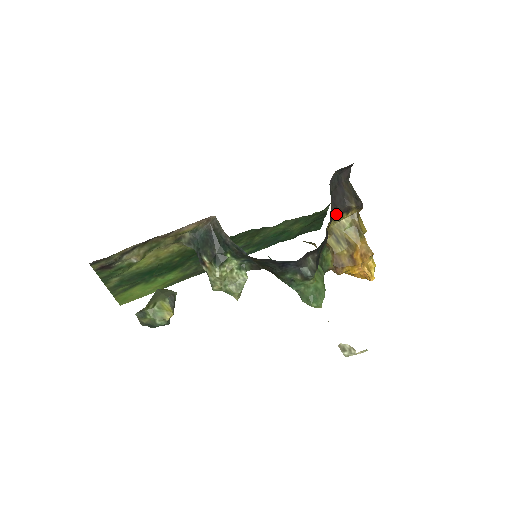
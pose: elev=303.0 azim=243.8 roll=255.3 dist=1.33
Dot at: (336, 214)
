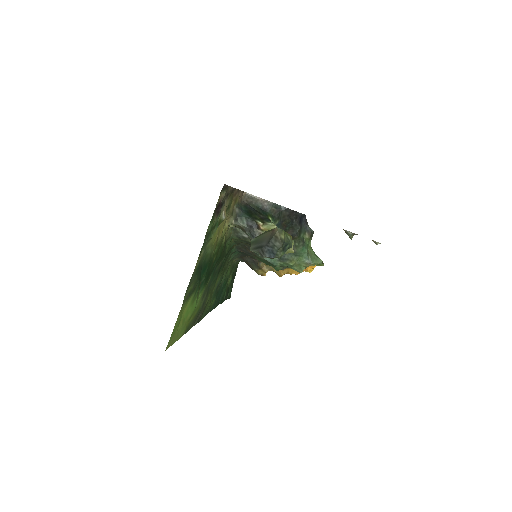
Dot at: occluded
